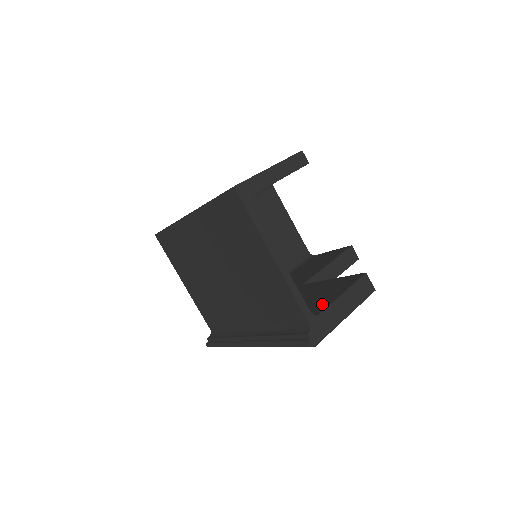
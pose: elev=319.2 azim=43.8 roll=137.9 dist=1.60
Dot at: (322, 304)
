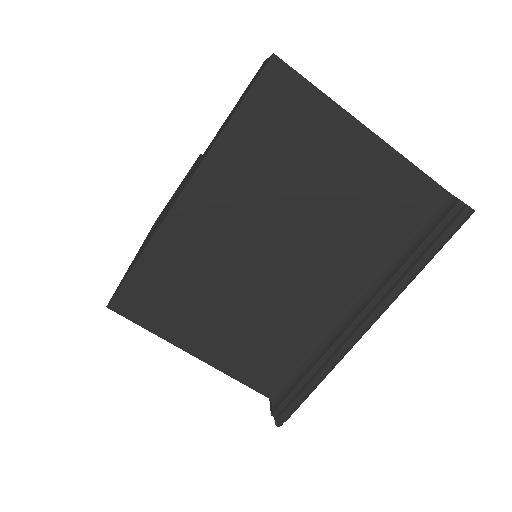
Dot at: occluded
